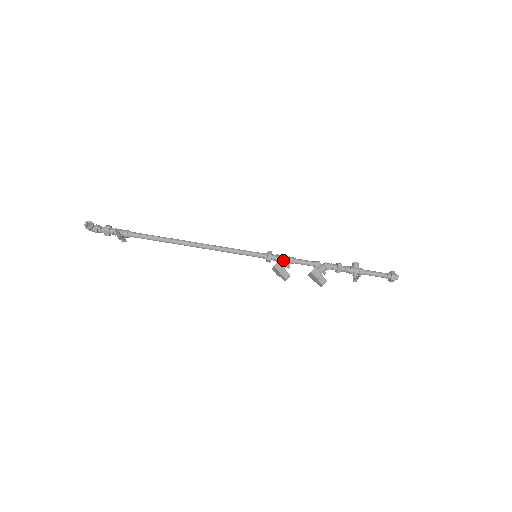
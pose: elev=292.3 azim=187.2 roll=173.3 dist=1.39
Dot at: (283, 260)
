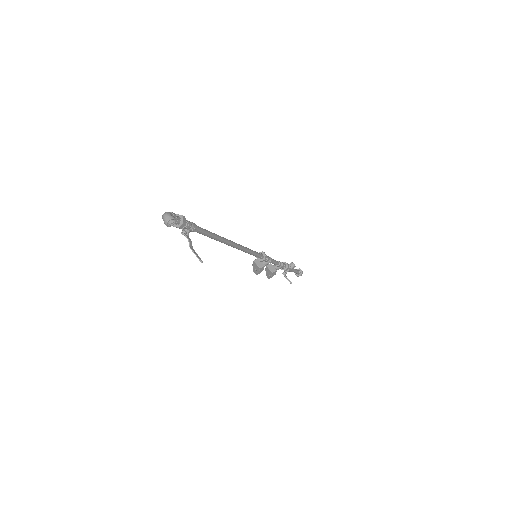
Dot at: (267, 262)
